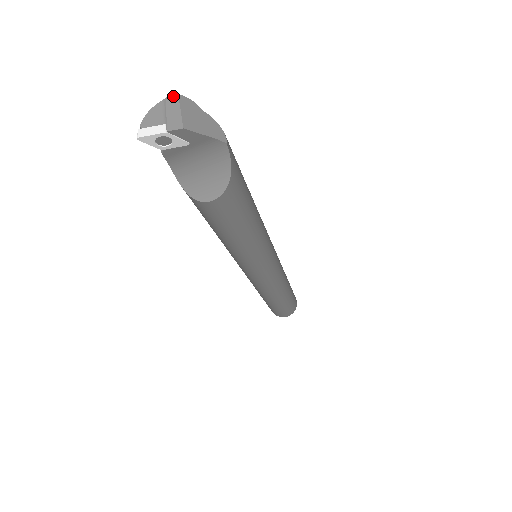
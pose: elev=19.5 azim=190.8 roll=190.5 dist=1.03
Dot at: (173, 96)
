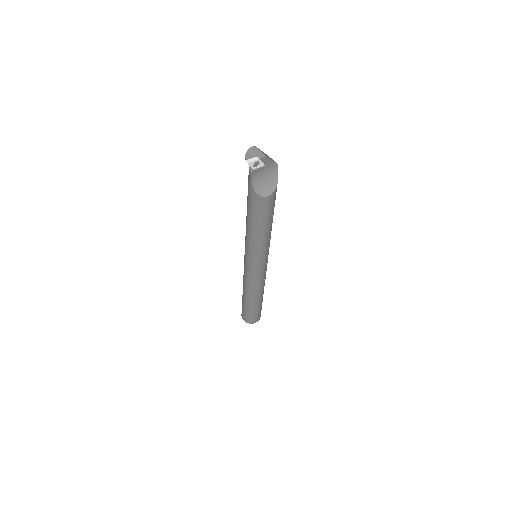
Dot at: (253, 147)
